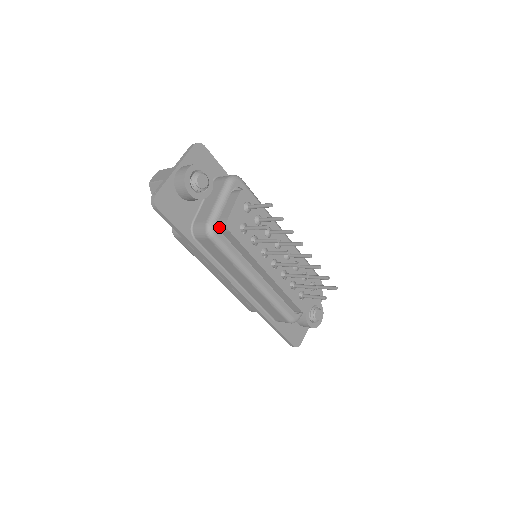
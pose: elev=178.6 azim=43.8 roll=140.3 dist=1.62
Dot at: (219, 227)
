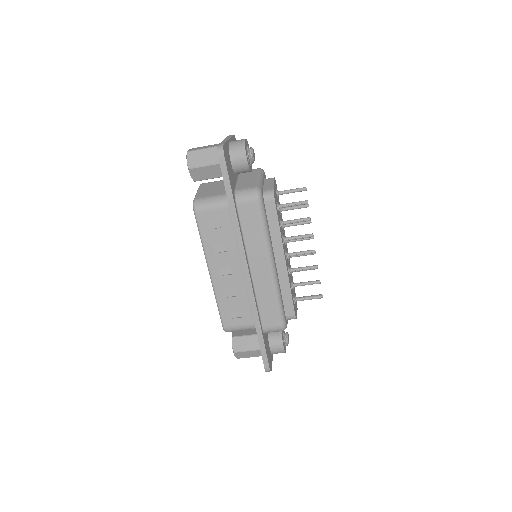
Dot at: occluded
